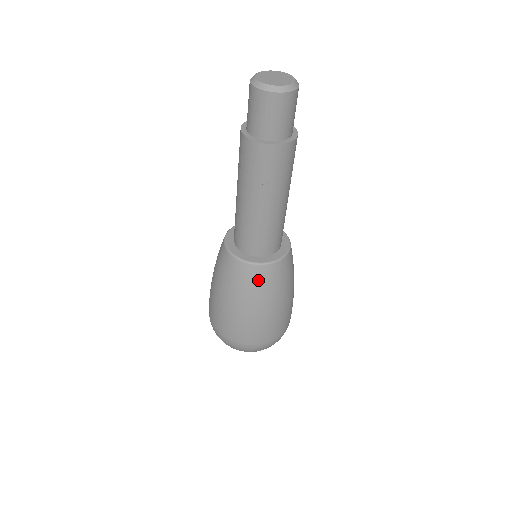
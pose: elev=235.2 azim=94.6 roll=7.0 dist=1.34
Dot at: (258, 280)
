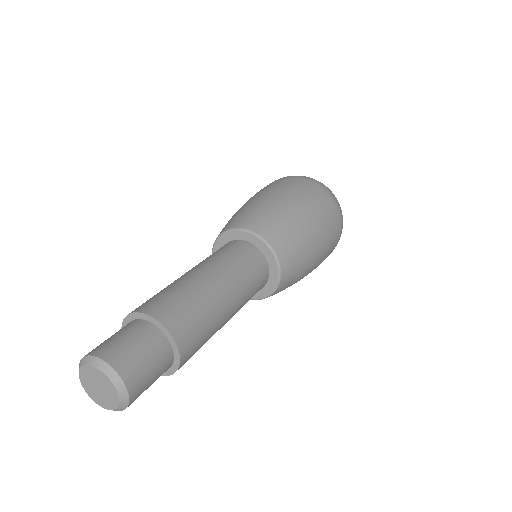
Dot at: occluded
